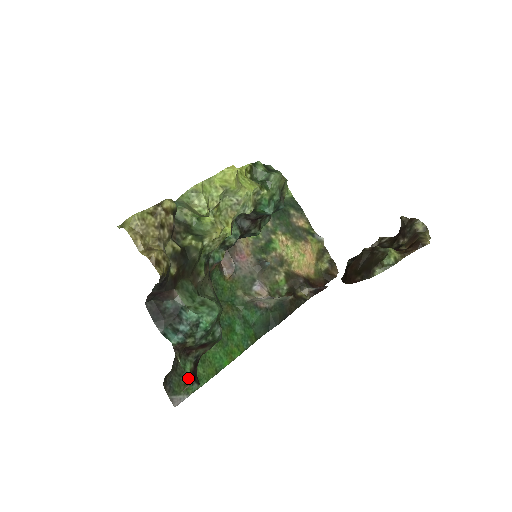
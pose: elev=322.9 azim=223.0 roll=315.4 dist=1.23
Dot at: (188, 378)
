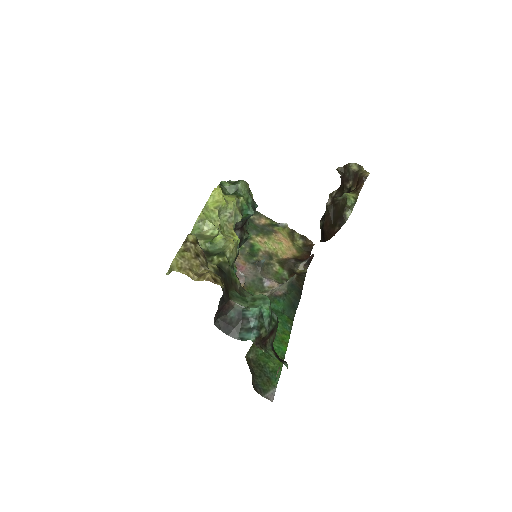
Dot at: (267, 375)
